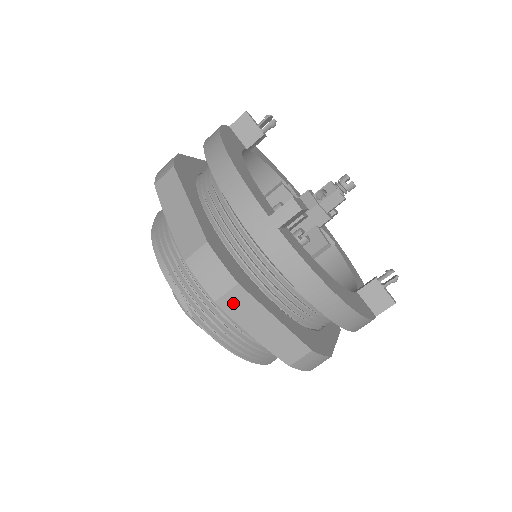
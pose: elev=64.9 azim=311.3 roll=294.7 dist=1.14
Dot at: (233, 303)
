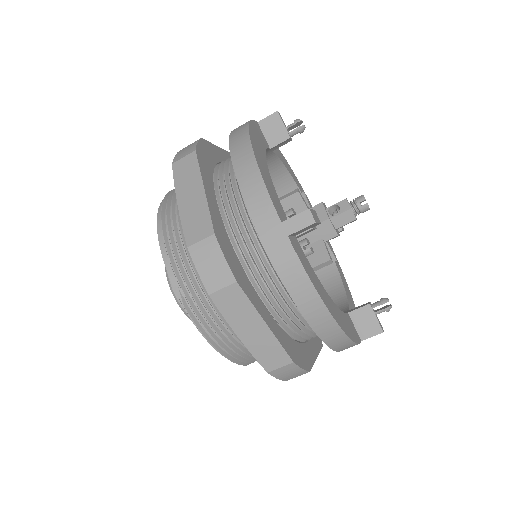
Dot at: (227, 300)
